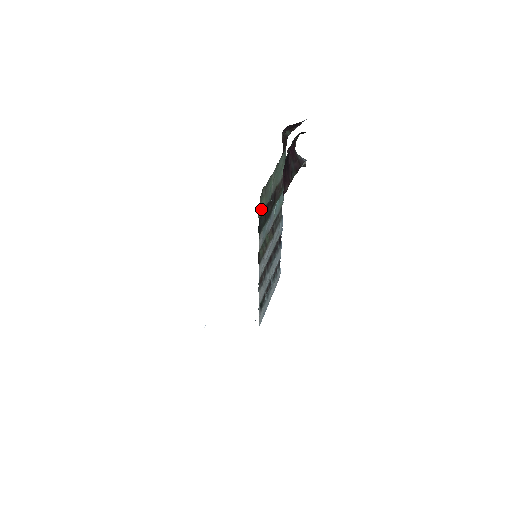
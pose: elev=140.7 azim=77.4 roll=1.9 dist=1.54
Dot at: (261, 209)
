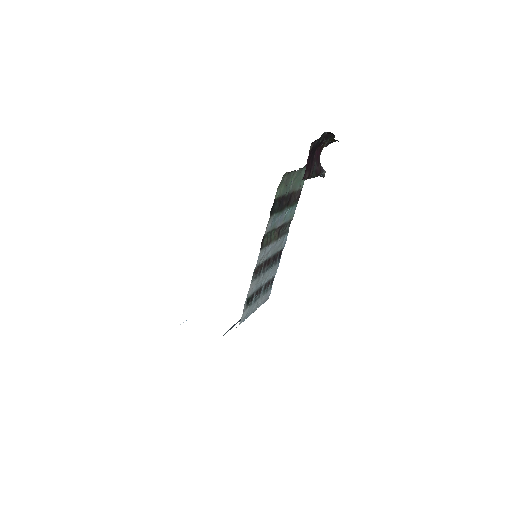
Dot at: (279, 192)
